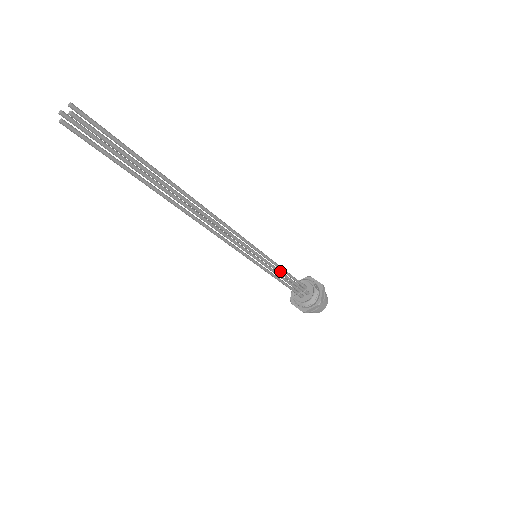
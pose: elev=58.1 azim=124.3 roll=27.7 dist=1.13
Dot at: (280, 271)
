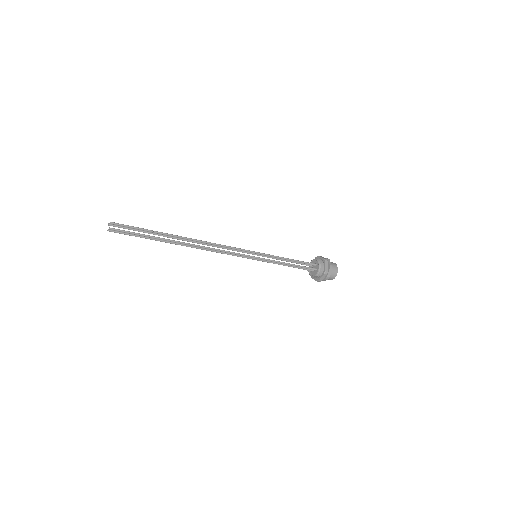
Dot at: (279, 257)
